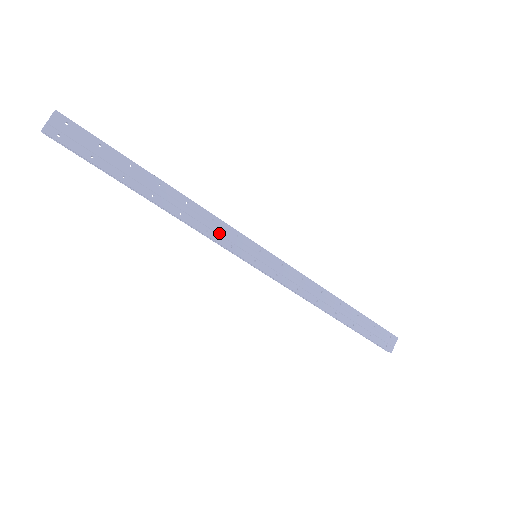
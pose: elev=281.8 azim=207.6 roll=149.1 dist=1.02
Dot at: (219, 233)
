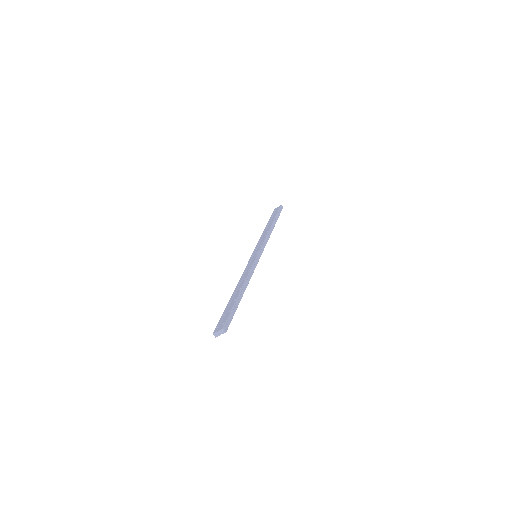
Dot at: occluded
